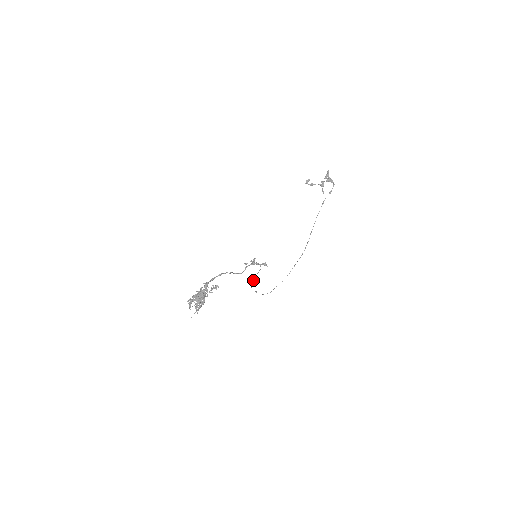
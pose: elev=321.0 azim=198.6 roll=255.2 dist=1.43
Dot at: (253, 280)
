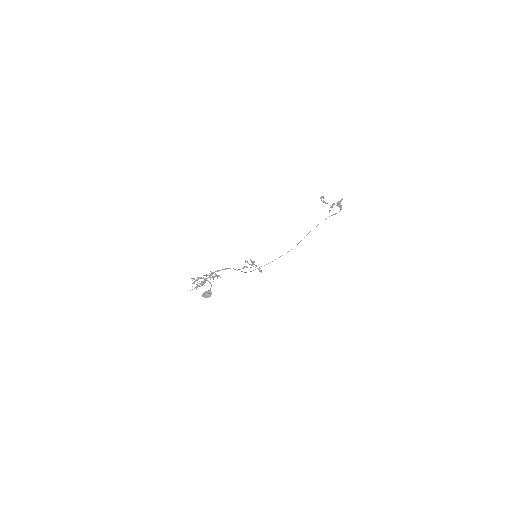
Dot at: occluded
